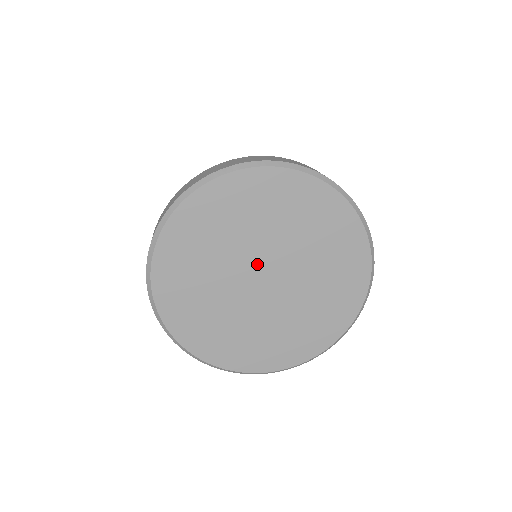
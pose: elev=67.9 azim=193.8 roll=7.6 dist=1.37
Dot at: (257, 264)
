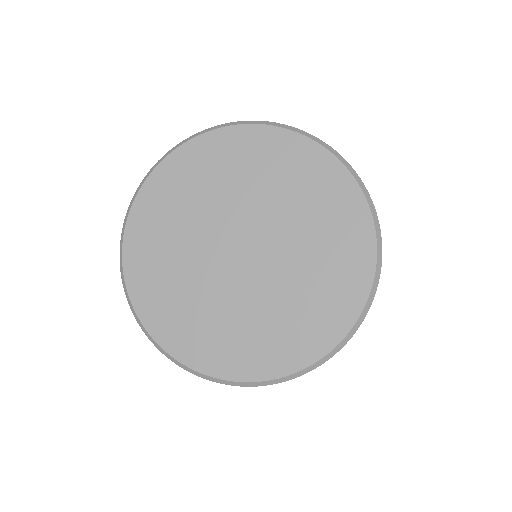
Dot at: (224, 247)
